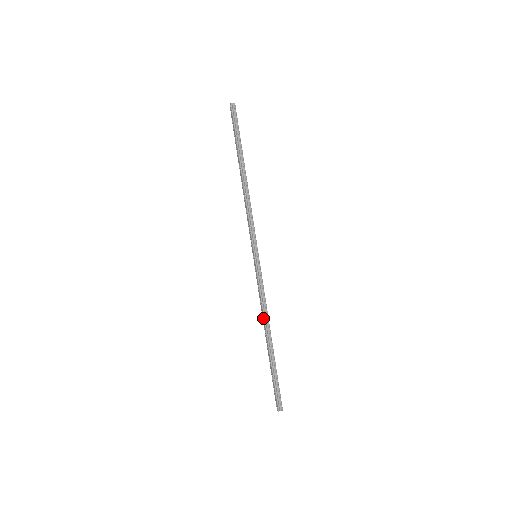
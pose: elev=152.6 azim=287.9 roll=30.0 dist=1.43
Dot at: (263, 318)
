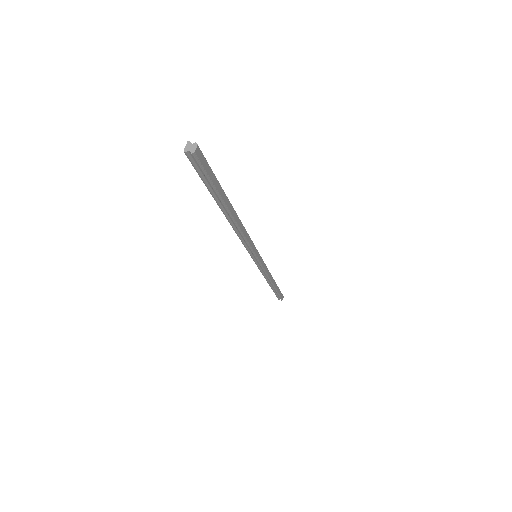
Dot at: occluded
